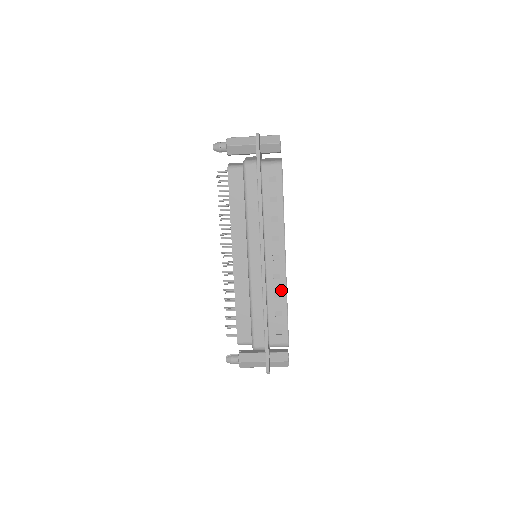
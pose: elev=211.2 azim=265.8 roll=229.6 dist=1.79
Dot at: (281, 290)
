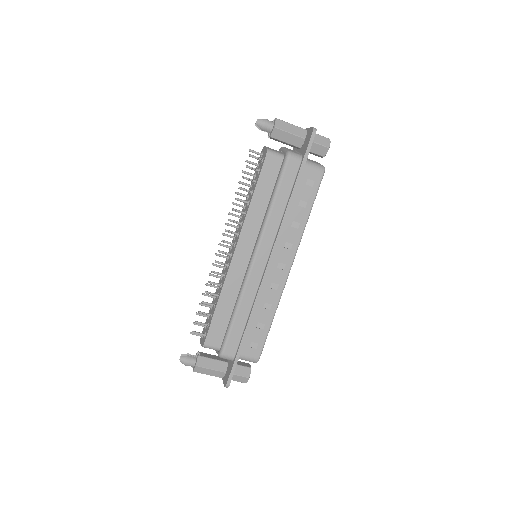
Dot at: (273, 302)
